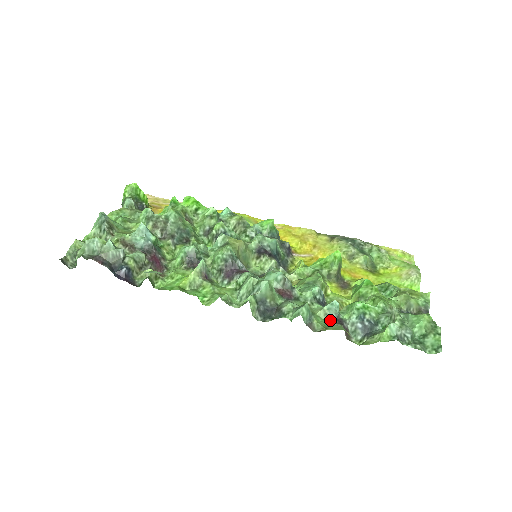
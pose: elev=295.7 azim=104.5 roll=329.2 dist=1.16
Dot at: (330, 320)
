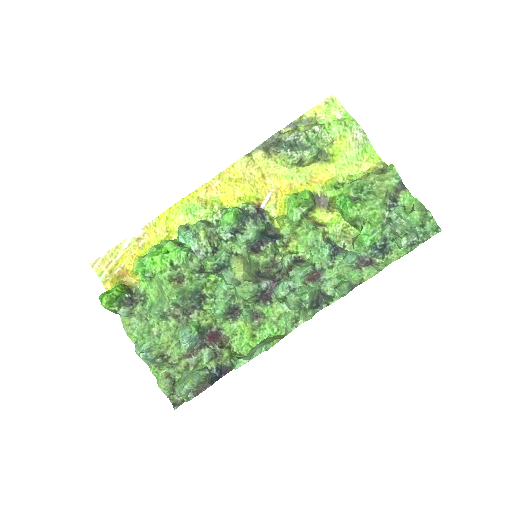
Dot at: (356, 266)
